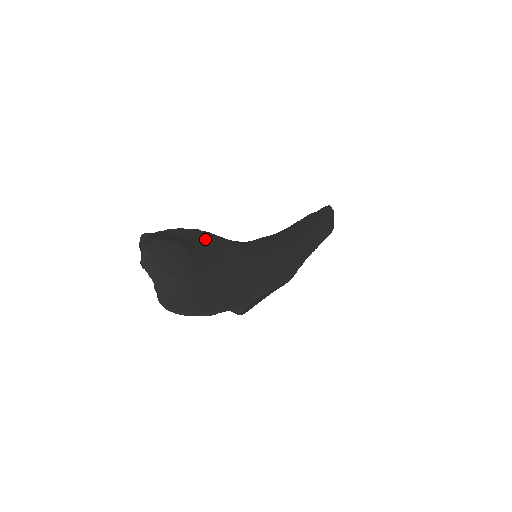
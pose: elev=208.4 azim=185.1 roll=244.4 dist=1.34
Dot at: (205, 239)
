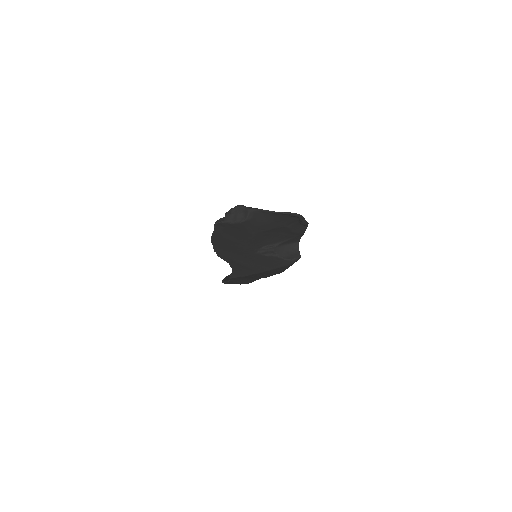
Dot at: occluded
